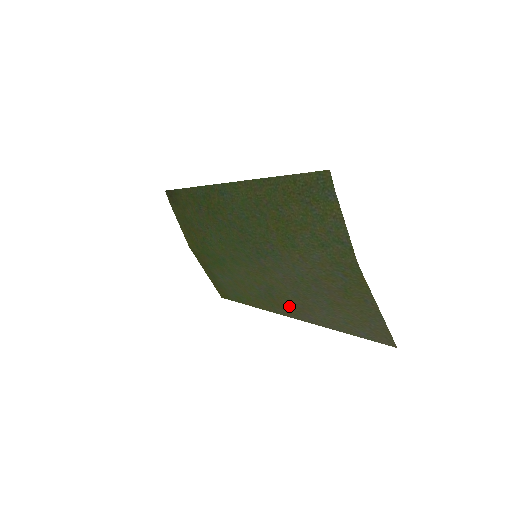
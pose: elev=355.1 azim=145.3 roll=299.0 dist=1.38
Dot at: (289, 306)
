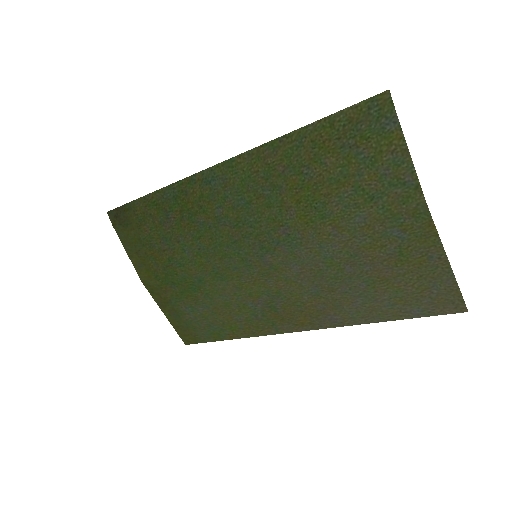
Dot at: (301, 314)
